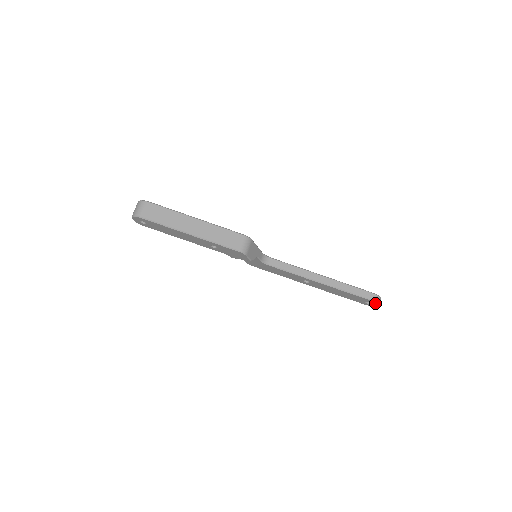
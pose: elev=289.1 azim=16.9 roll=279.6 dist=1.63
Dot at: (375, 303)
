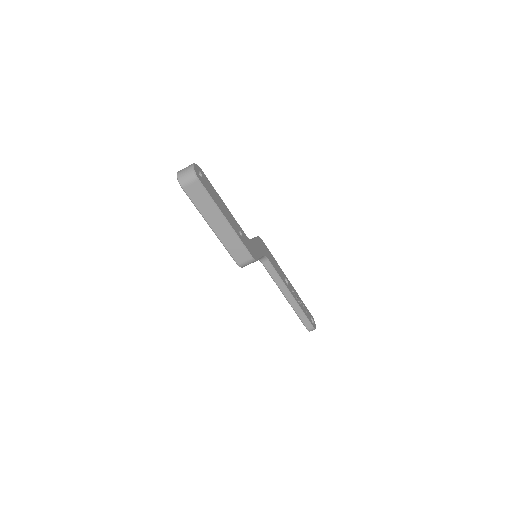
Dot at: occluded
